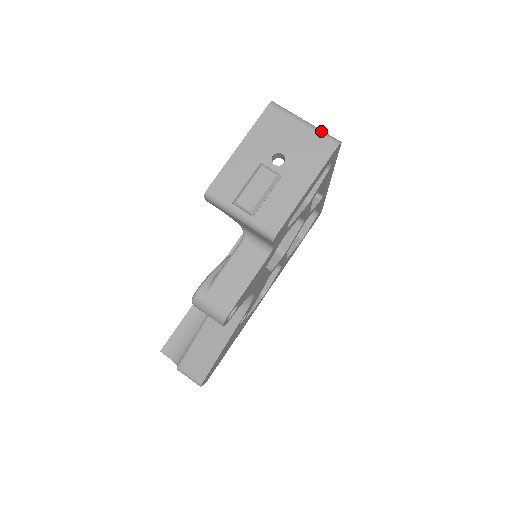
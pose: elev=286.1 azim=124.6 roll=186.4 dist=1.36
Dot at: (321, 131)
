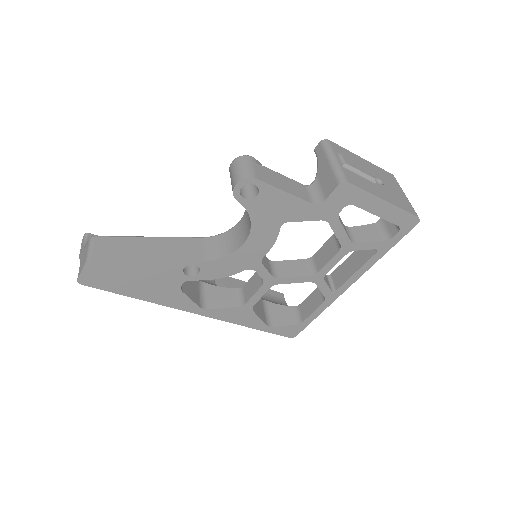
Dot at: (412, 207)
